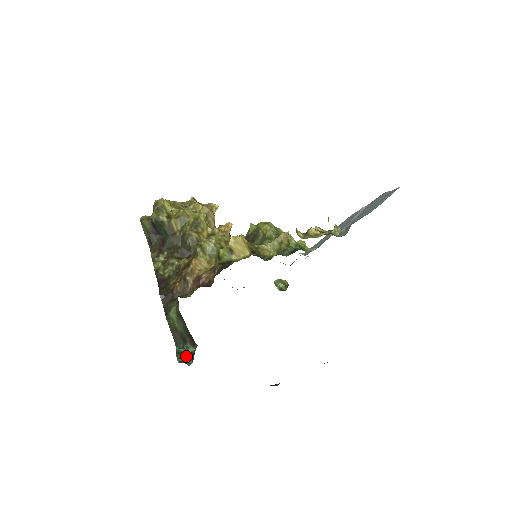
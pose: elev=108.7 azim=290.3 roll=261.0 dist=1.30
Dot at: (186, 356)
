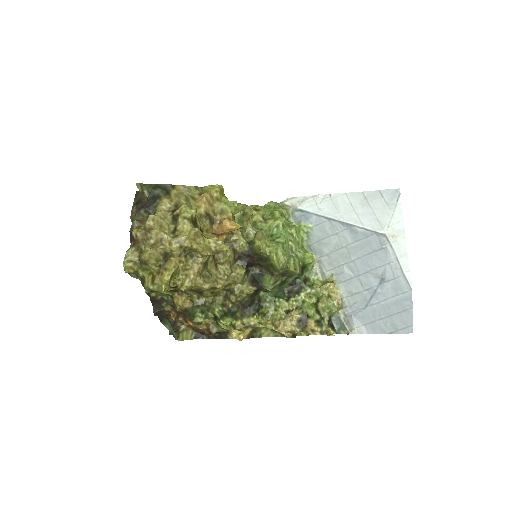
Dot at: occluded
